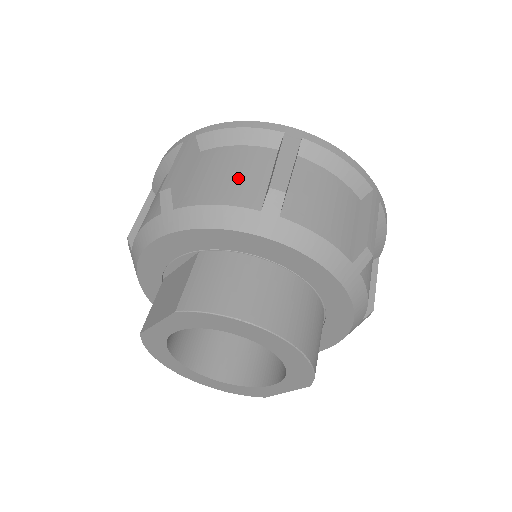
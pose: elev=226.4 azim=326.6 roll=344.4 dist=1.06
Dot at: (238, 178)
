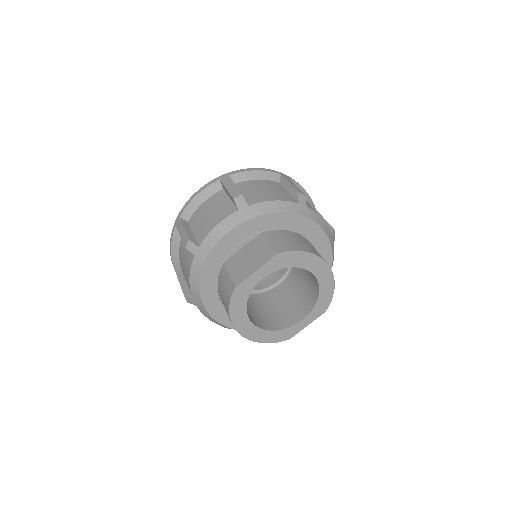
Dot at: (275, 191)
